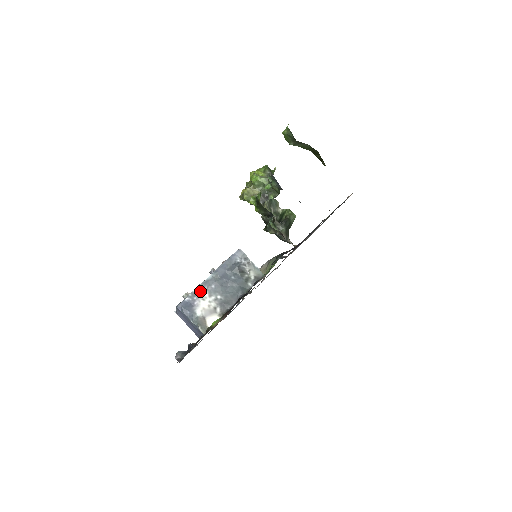
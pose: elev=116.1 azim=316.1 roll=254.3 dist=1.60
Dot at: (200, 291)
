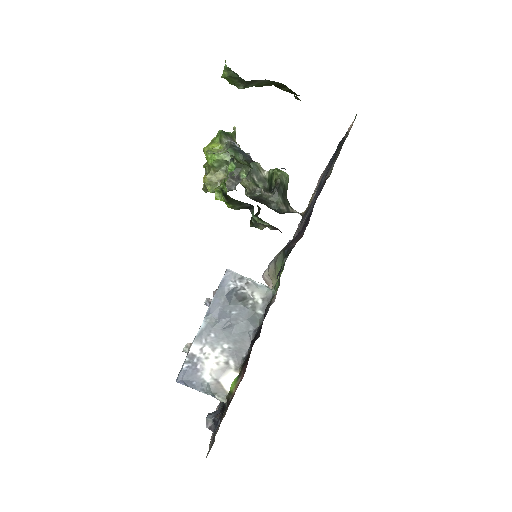
Dot at: (198, 349)
